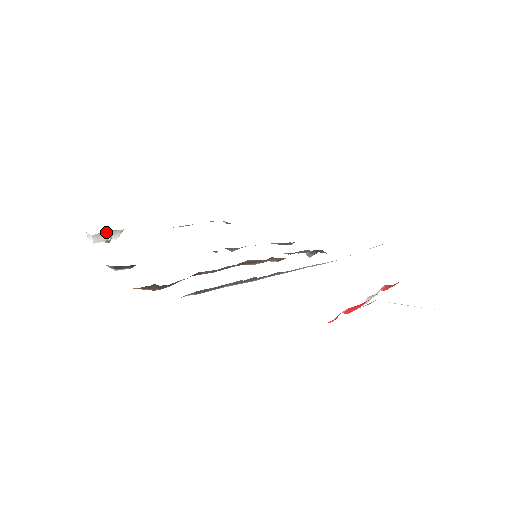
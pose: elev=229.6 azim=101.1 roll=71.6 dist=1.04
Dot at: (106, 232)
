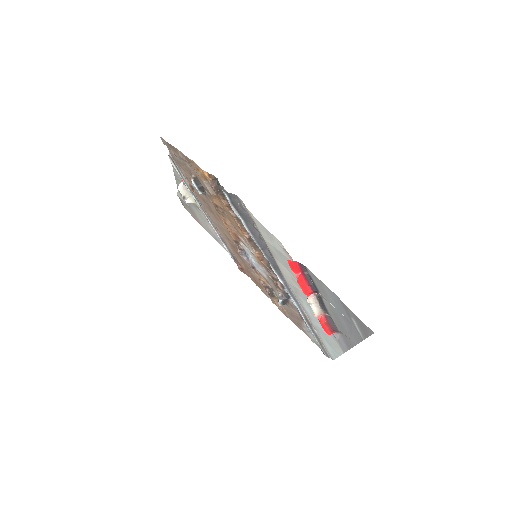
Dot at: (189, 192)
